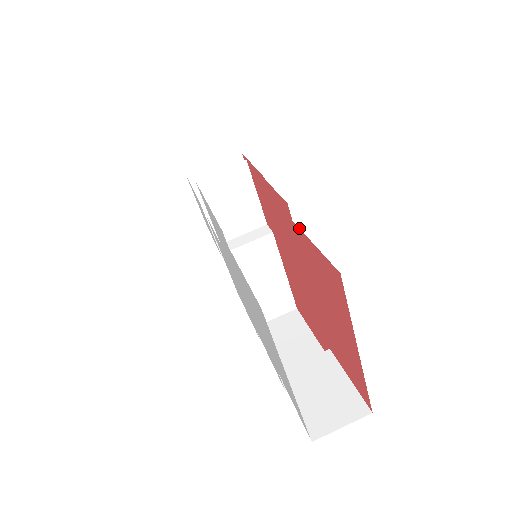
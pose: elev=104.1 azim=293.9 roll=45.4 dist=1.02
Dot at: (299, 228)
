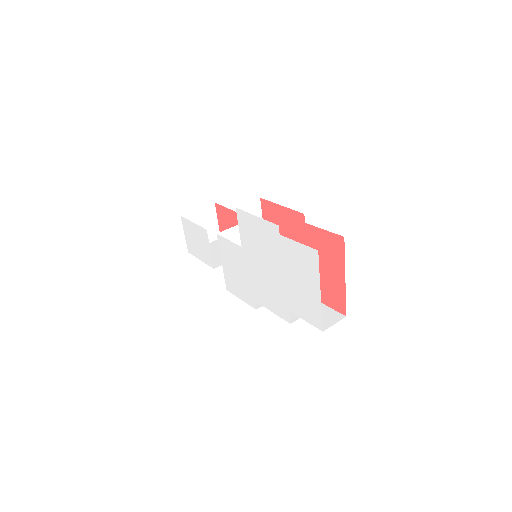
Dot at: (311, 225)
